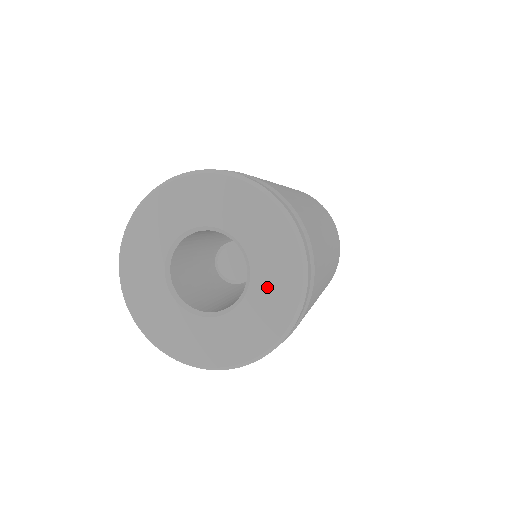
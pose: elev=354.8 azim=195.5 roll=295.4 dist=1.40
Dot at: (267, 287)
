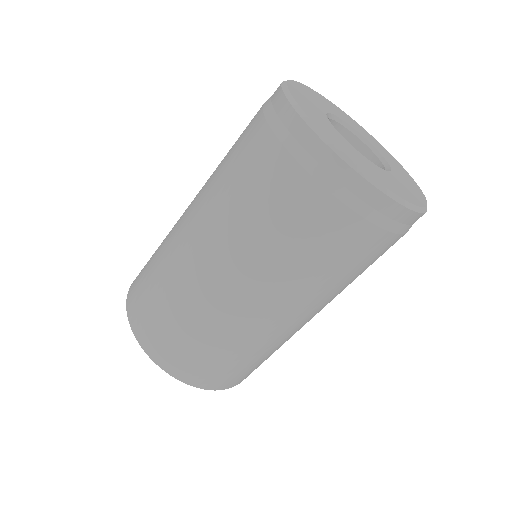
Dot at: (393, 181)
